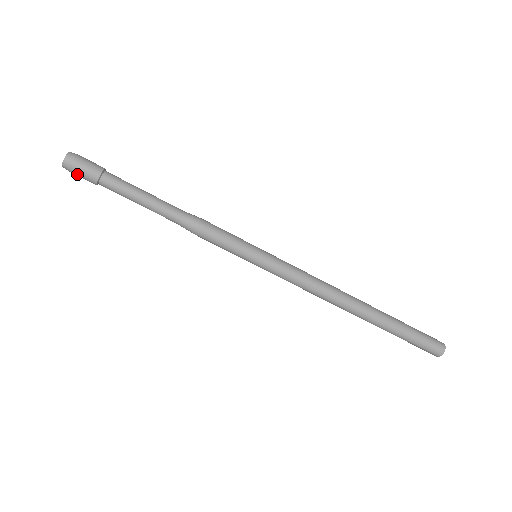
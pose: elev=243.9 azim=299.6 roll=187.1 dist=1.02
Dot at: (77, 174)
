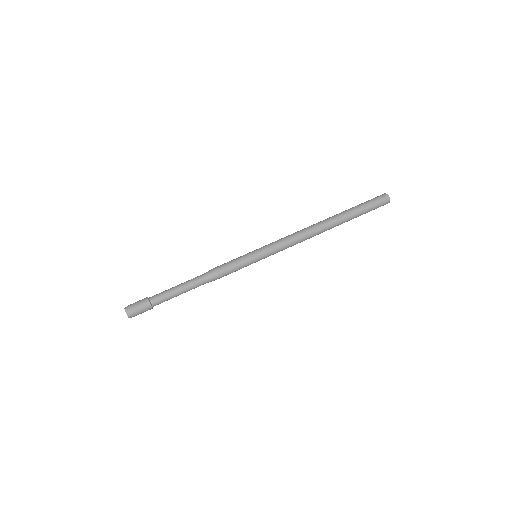
Dot at: (138, 312)
